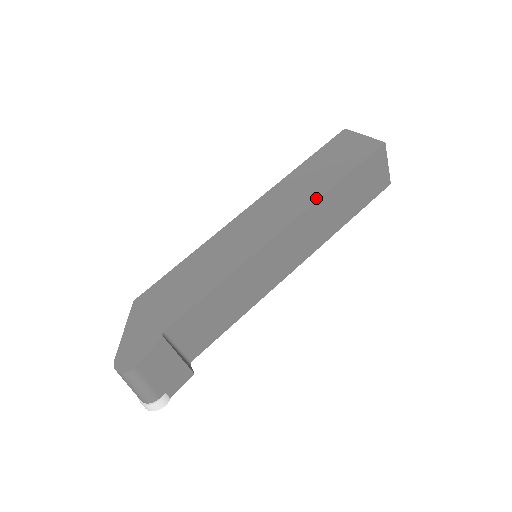
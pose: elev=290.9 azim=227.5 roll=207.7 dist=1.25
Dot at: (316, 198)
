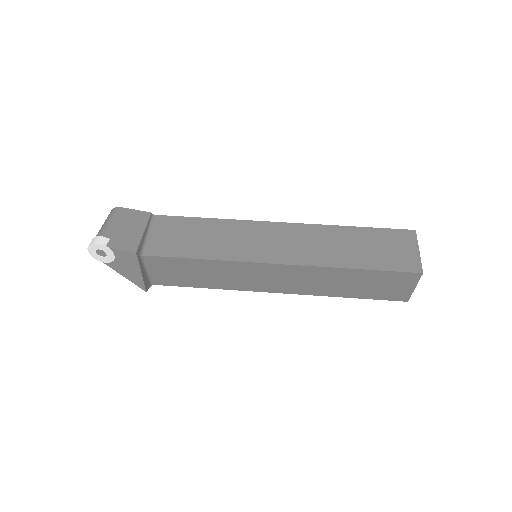
Dot at: (325, 226)
